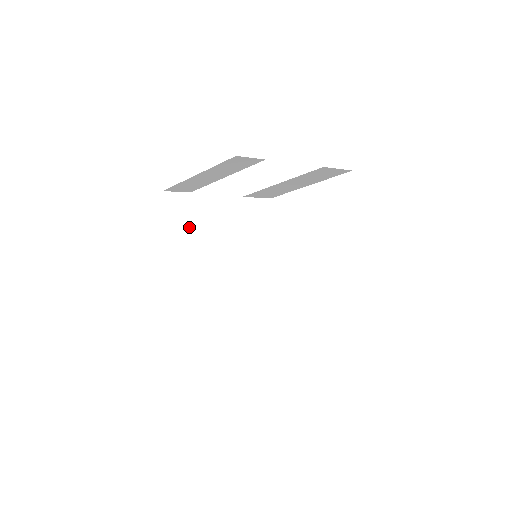
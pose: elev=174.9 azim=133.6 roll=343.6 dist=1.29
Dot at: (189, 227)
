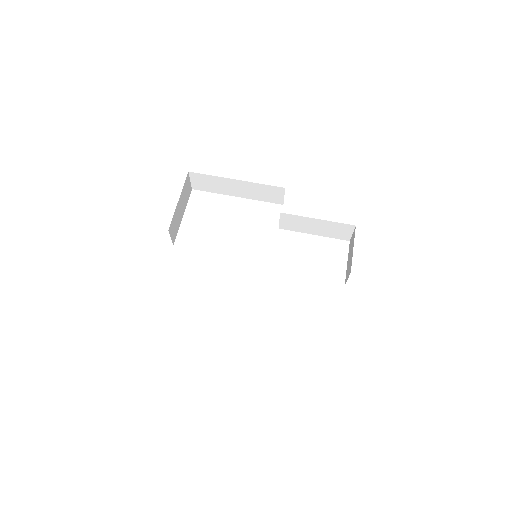
Dot at: (183, 210)
